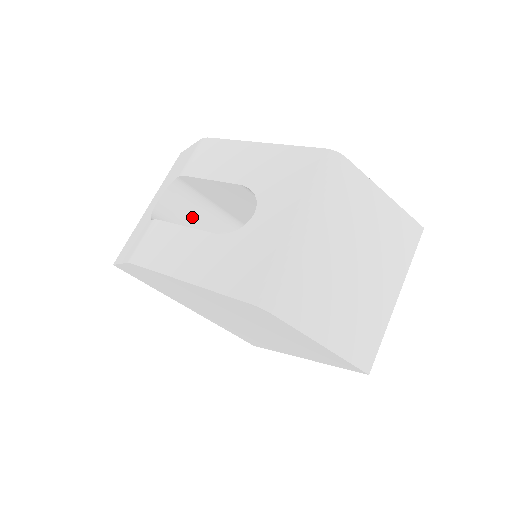
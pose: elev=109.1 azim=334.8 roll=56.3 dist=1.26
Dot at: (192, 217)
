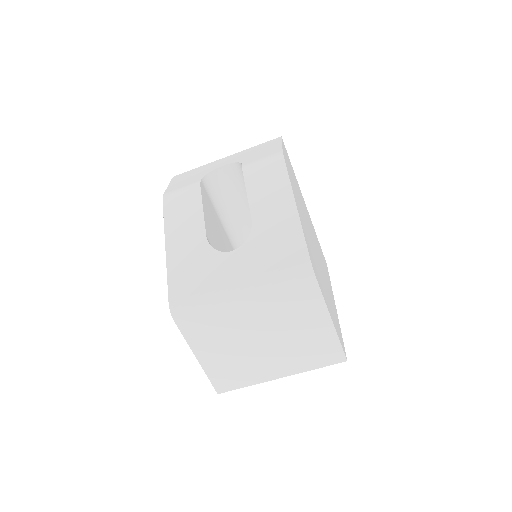
Dot at: (241, 193)
